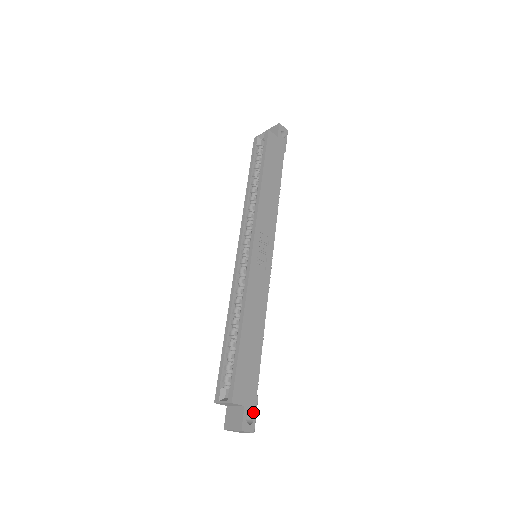
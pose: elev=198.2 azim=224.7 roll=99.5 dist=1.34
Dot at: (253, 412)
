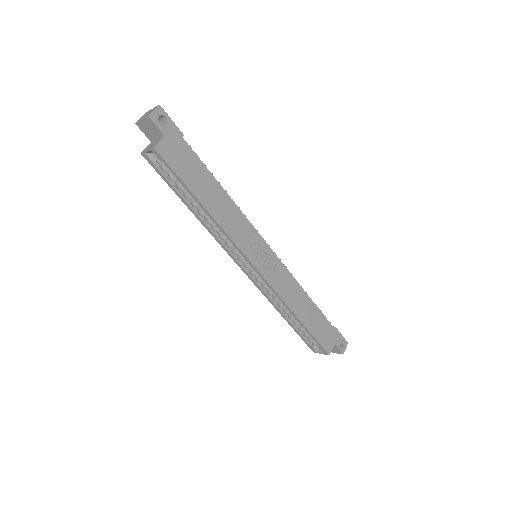
Dot at: (340, 338)
